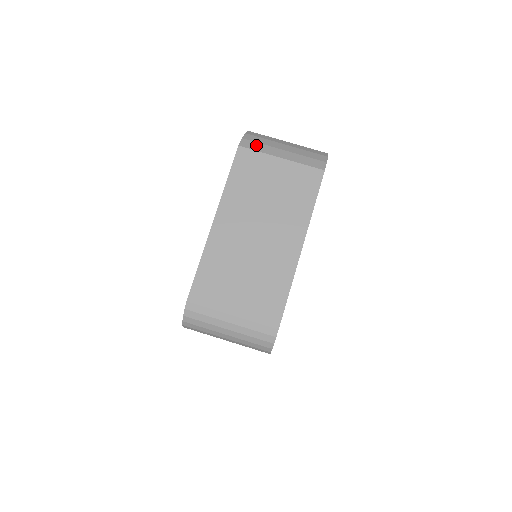
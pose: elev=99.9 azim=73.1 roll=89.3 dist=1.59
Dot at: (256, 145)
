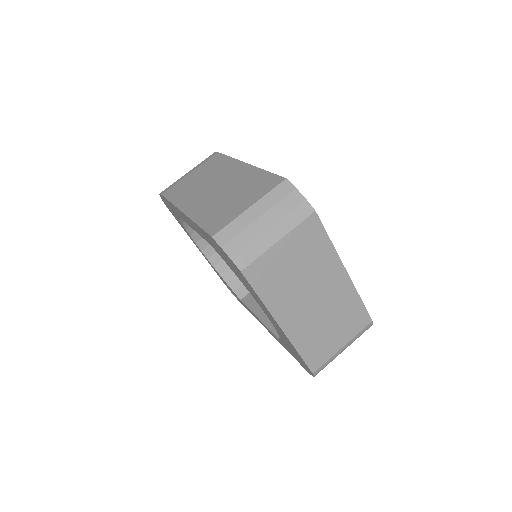
Dot at: (249, 253)
